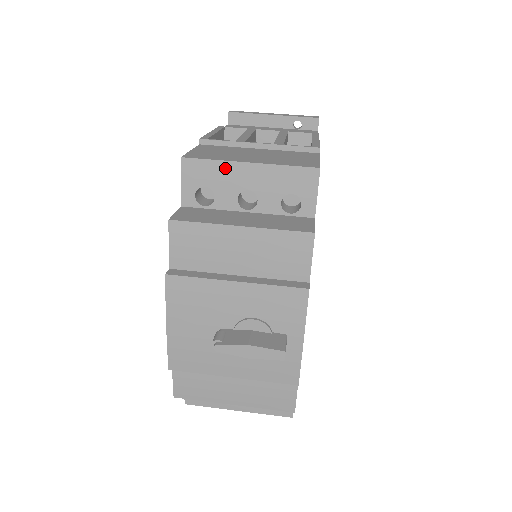
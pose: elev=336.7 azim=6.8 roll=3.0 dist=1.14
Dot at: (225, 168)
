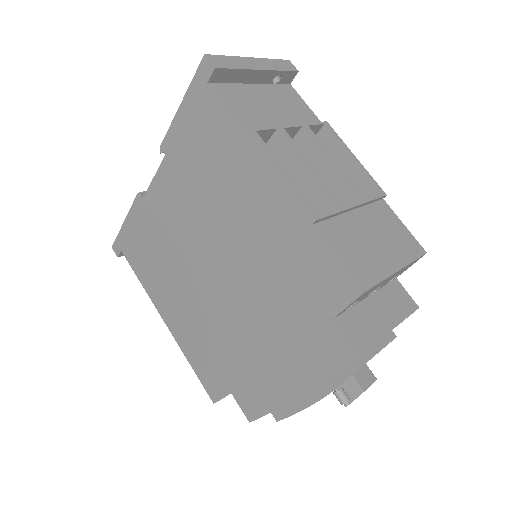
Dot at: (382, 282)
